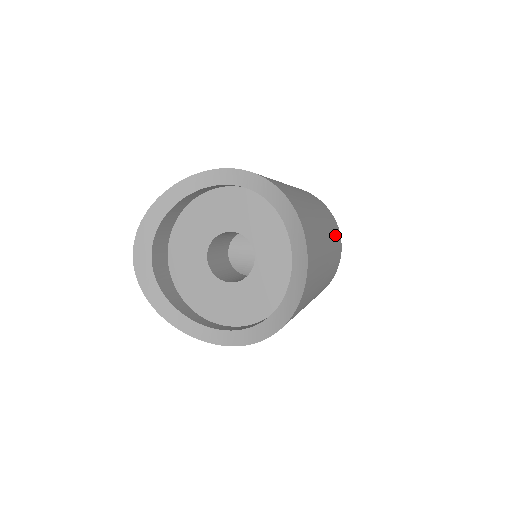
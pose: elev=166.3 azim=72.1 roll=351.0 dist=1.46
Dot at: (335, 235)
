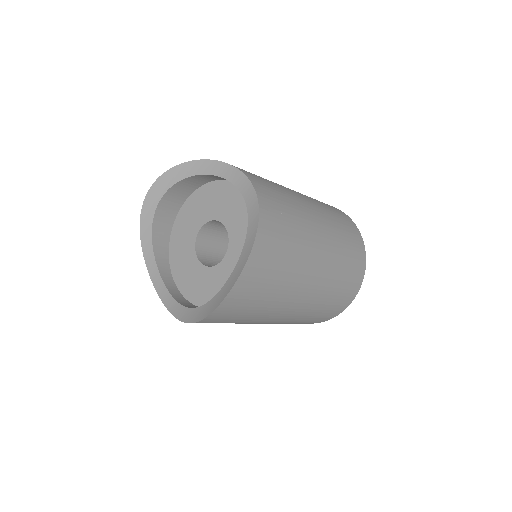
Dot at: (340, 289)
